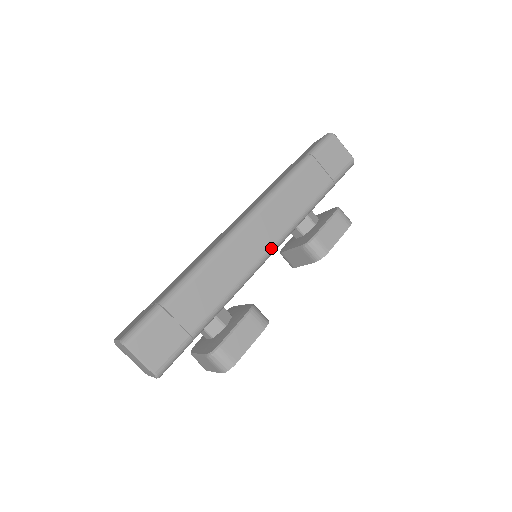
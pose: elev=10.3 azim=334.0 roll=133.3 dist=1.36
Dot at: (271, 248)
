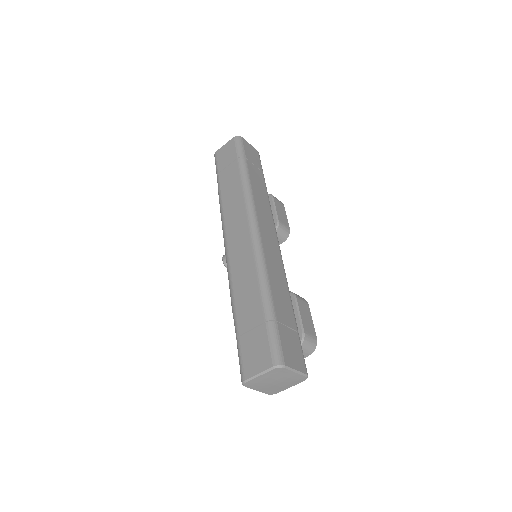
Dot at: (277, 239)
